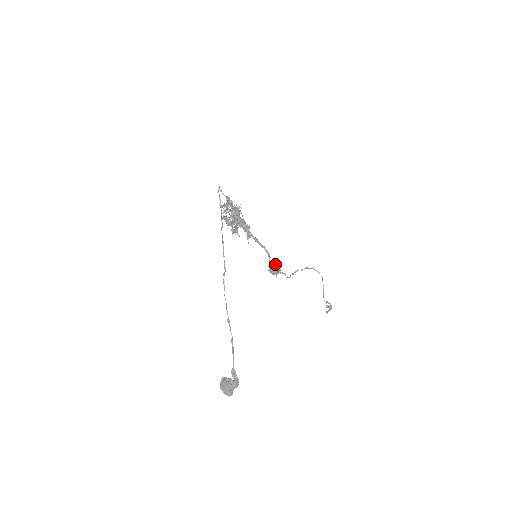
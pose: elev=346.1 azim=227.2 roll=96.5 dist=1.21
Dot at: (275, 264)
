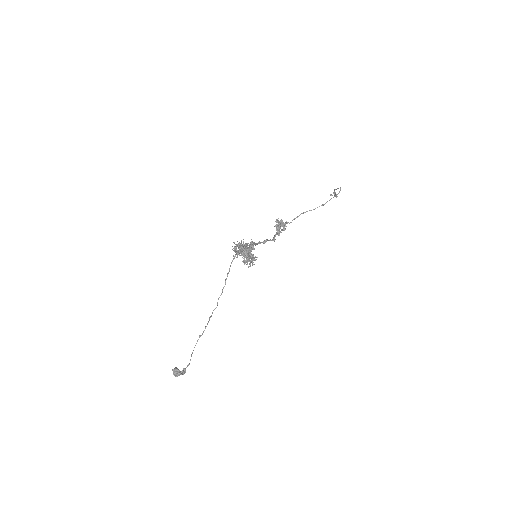
Dot at: (282, 226)
